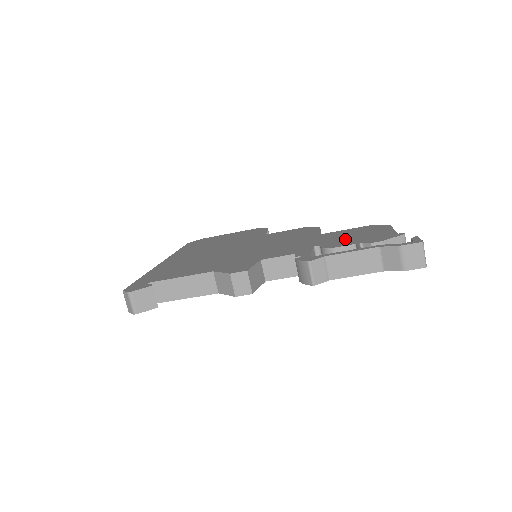
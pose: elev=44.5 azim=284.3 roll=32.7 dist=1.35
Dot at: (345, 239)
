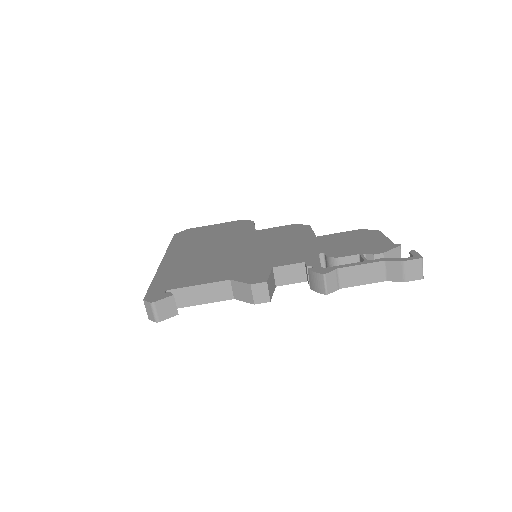
Dot at: (346, 246)
